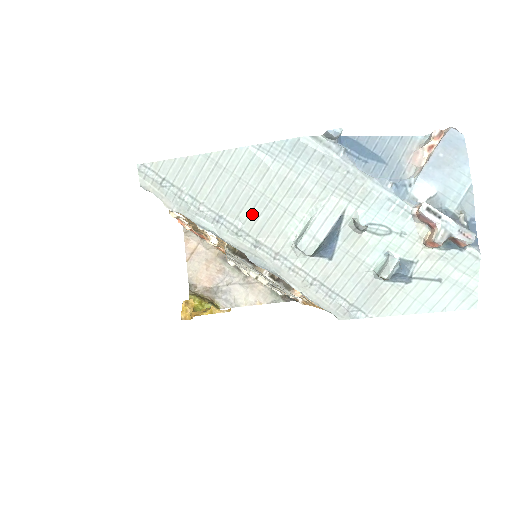
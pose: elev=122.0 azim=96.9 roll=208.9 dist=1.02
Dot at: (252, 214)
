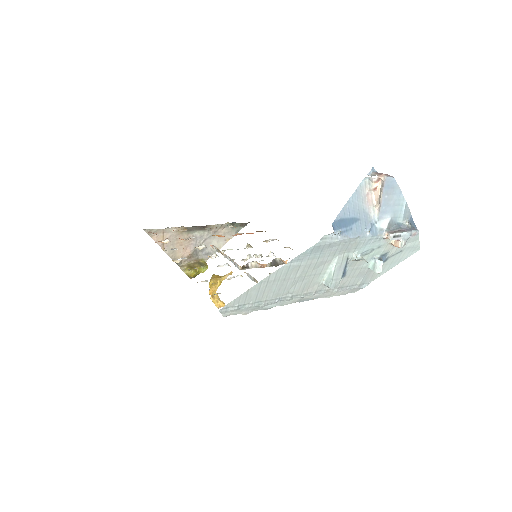
Dot at: (296, 287)
